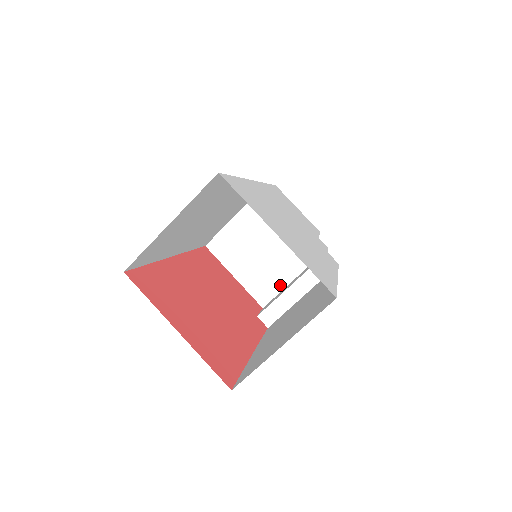
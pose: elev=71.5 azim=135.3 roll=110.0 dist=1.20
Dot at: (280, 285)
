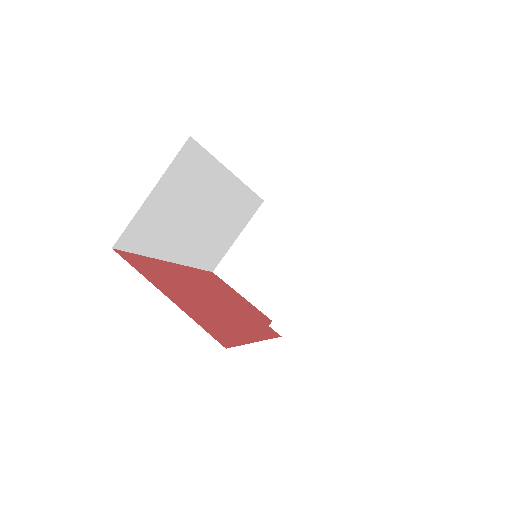
Dot at: occluded
